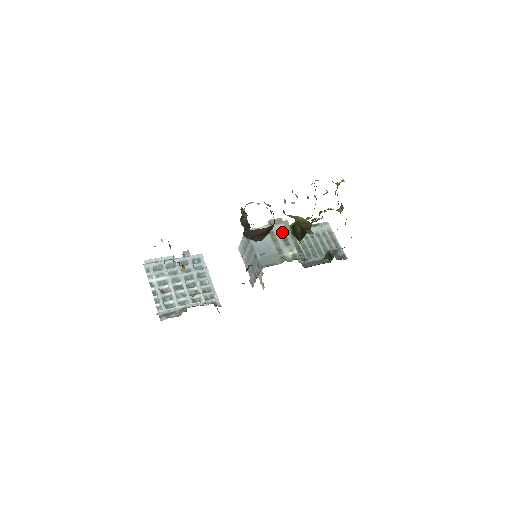
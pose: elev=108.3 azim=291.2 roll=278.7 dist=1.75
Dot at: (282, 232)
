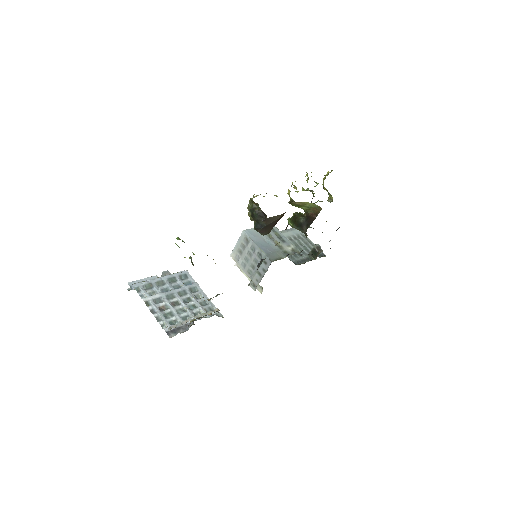
Dot at: (274, 231)
